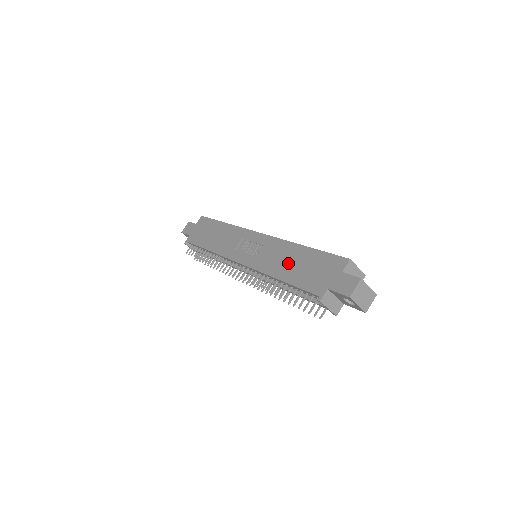
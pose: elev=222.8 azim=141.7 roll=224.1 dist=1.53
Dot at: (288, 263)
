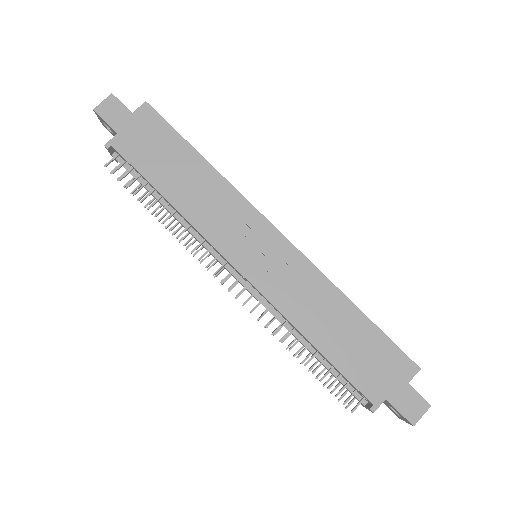
Dot at: (330, 324)
